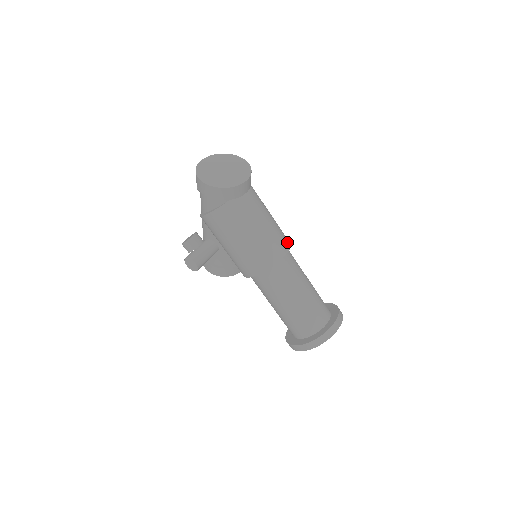
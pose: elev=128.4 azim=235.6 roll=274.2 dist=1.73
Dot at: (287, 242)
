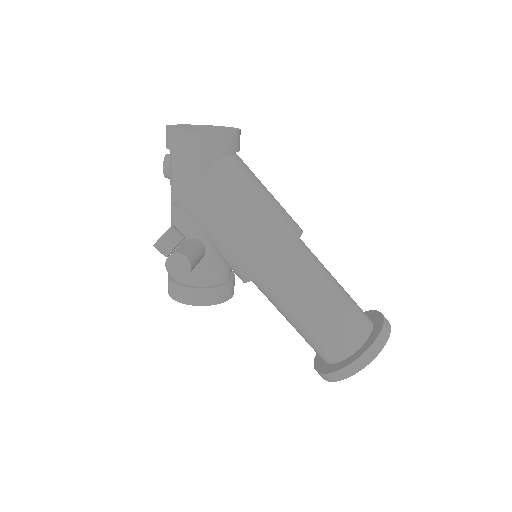
Dot at: occluded
